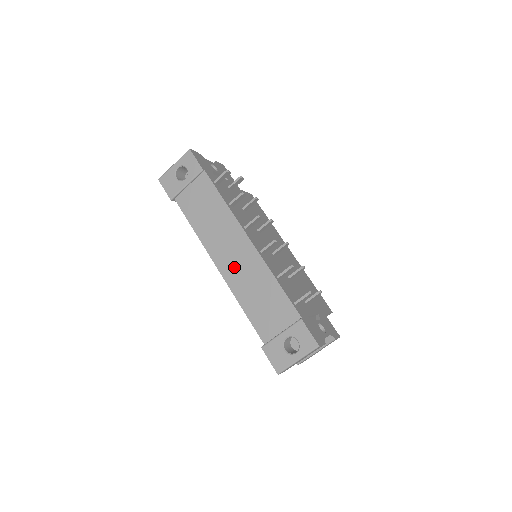
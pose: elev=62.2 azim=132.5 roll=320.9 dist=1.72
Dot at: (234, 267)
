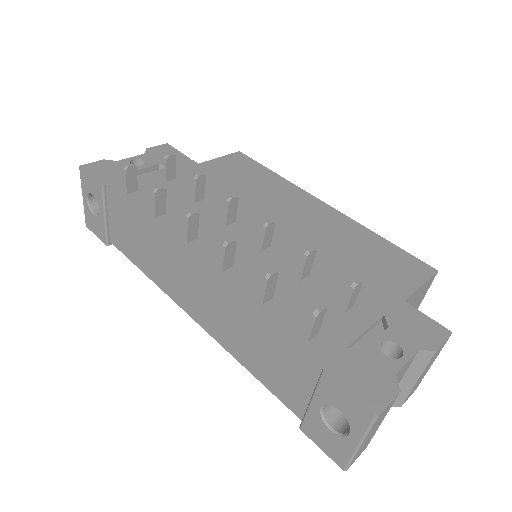
Dot at: (205, 310)
